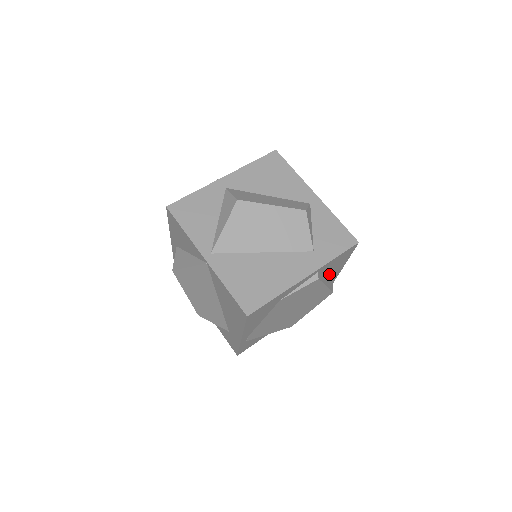
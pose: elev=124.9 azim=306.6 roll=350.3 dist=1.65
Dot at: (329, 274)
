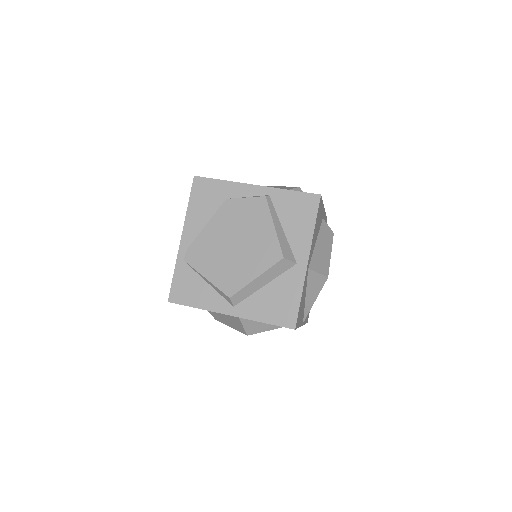
Dot at: (289, 237)
